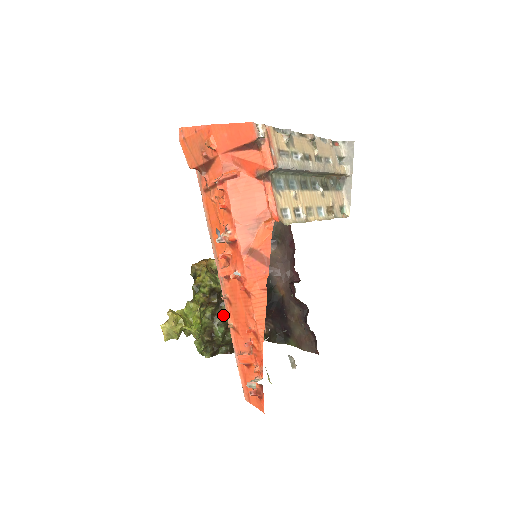
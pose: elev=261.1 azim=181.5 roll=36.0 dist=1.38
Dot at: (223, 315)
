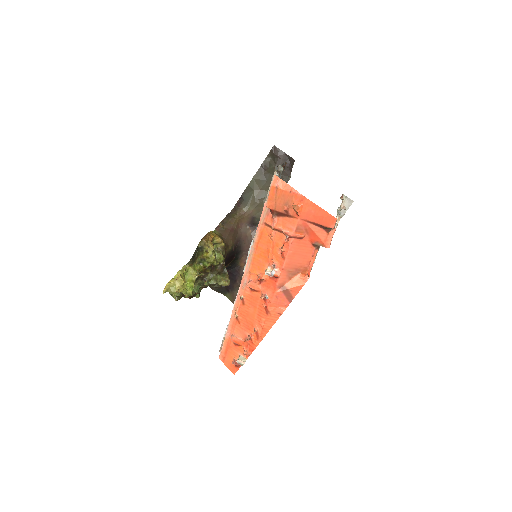
Dot at: (206, 280)
